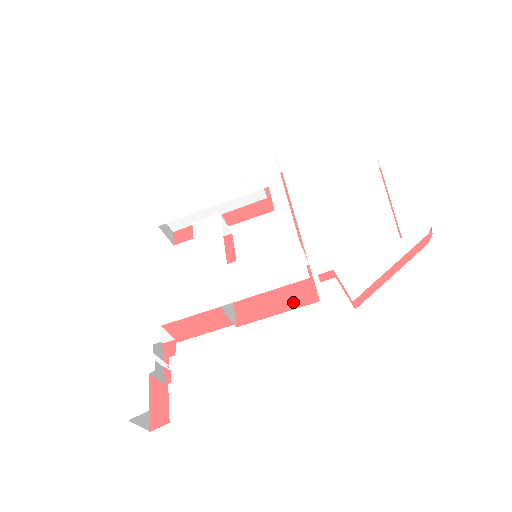
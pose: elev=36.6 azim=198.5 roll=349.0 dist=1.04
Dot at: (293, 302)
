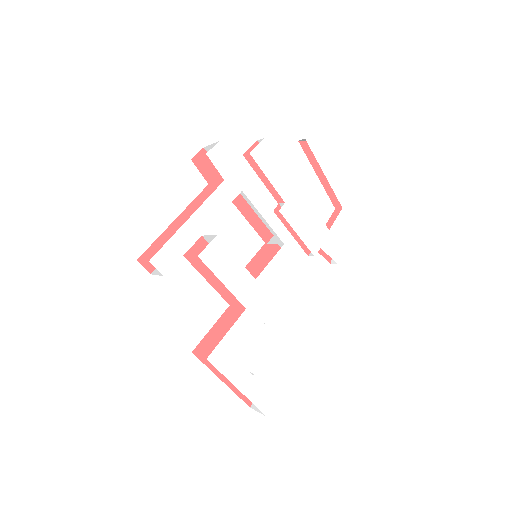
Dot at: occluded
